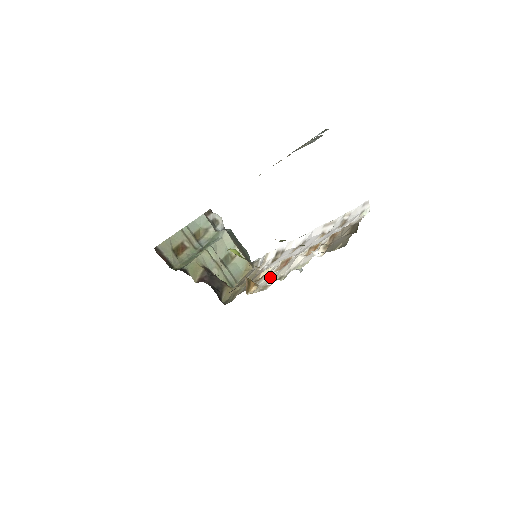
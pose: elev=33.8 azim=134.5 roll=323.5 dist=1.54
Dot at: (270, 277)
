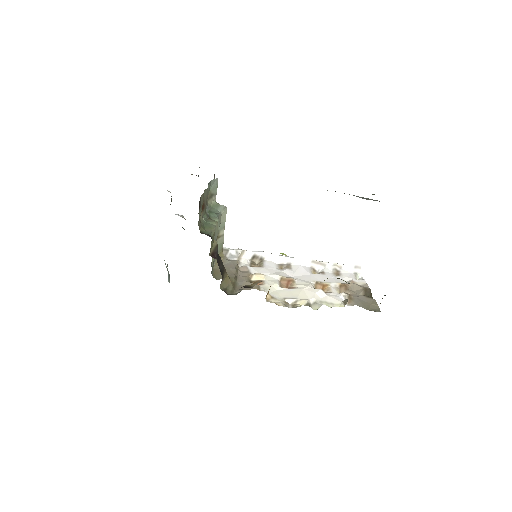
Dot at: (280, 291)
